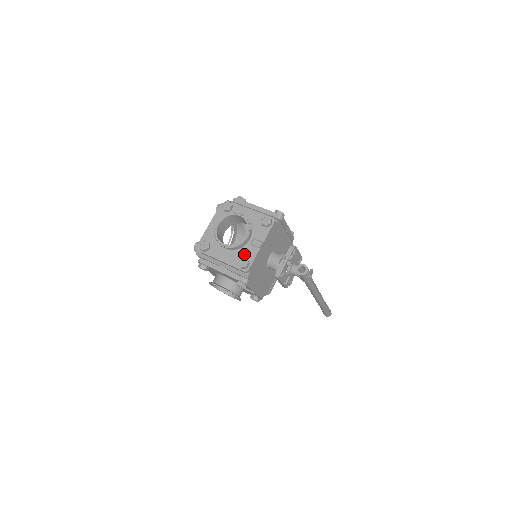
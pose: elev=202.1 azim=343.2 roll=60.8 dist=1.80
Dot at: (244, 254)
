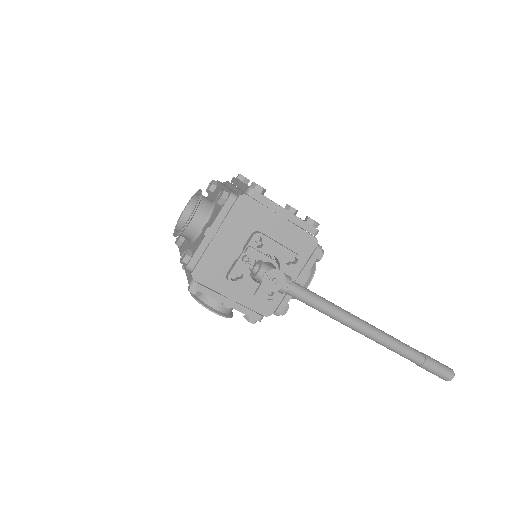
Dot at: (194, 245)
